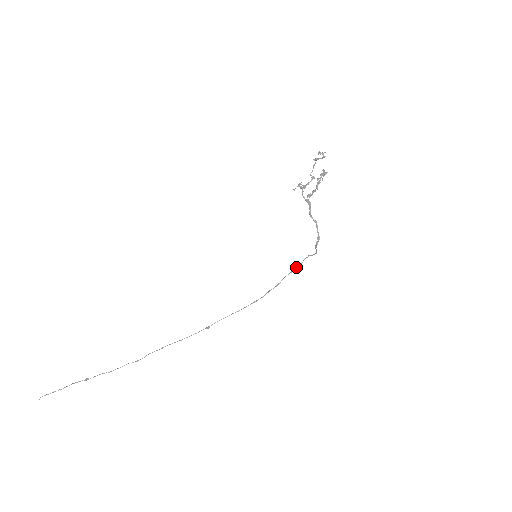
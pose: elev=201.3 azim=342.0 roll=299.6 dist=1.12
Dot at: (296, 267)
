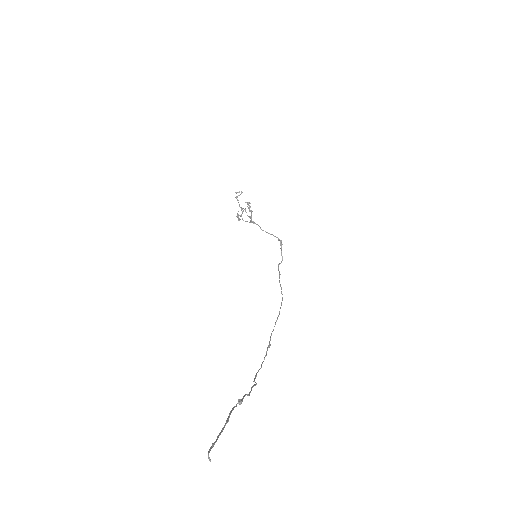
Dot at: (279, 274)
